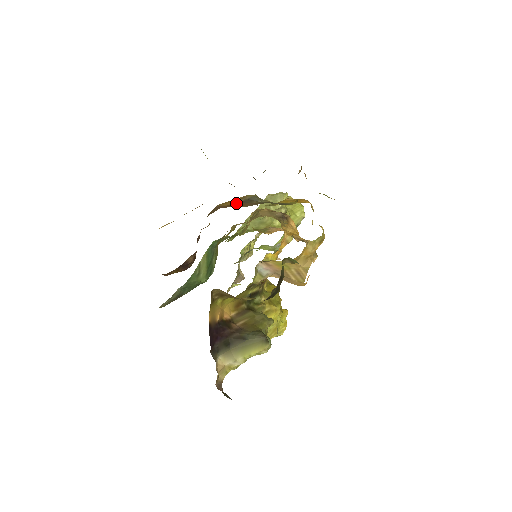
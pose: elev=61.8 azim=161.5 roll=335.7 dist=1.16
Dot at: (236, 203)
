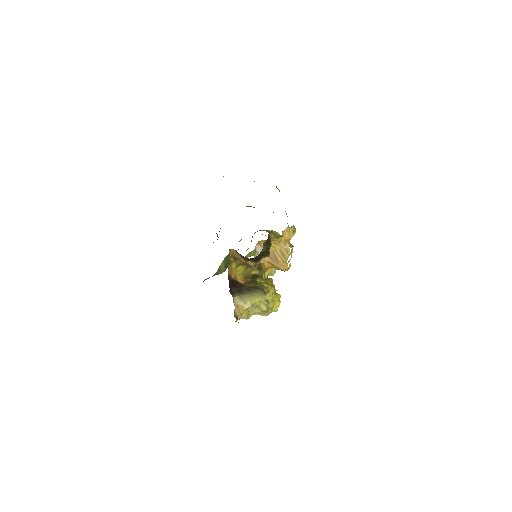
Dot at: occluded
